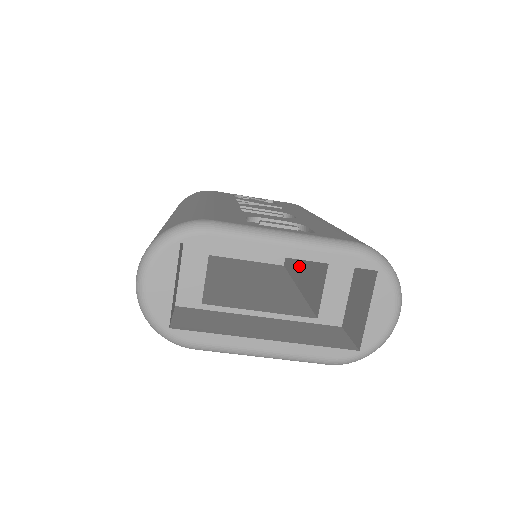
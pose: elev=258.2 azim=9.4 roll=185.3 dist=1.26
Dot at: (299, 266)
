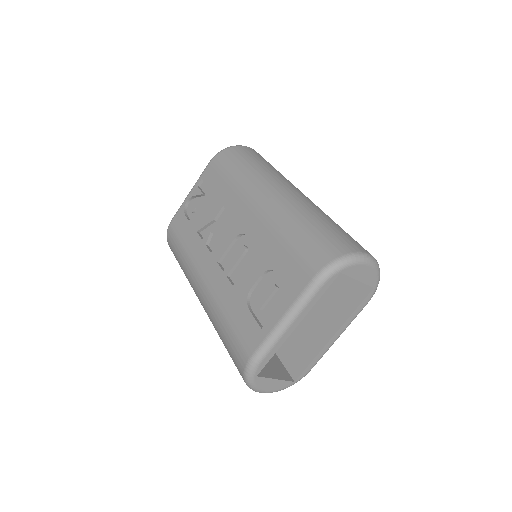
Dot at: occluded
